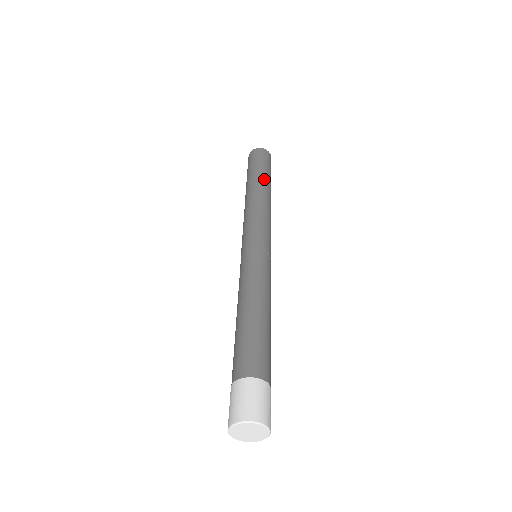
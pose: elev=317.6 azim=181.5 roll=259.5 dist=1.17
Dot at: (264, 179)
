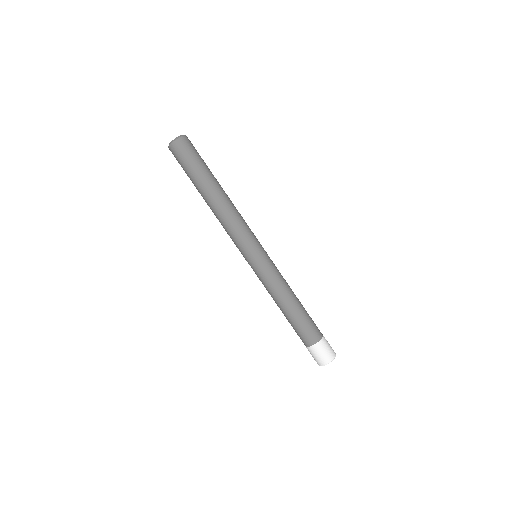
Dot at: (214, 180)
